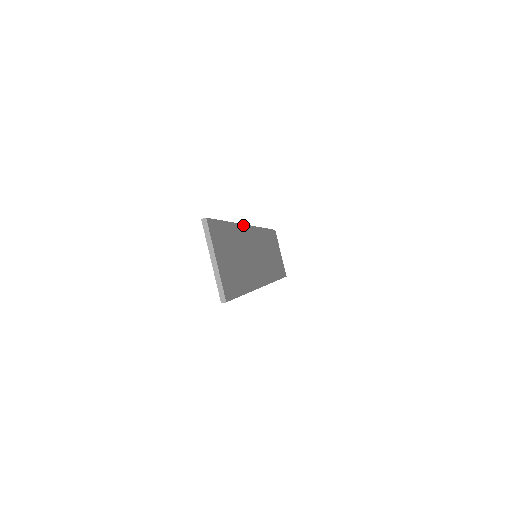
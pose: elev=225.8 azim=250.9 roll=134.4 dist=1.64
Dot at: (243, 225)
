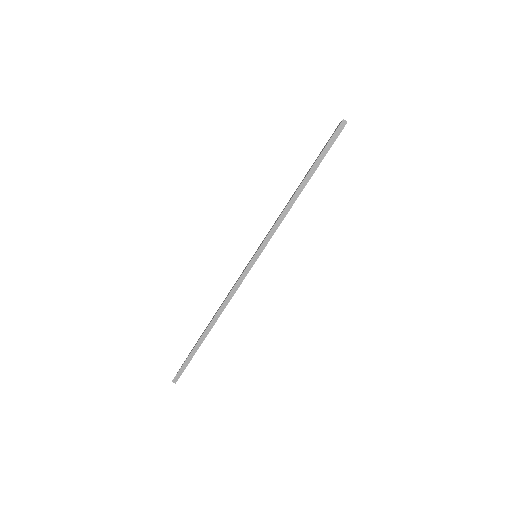
Dot at: occluded
